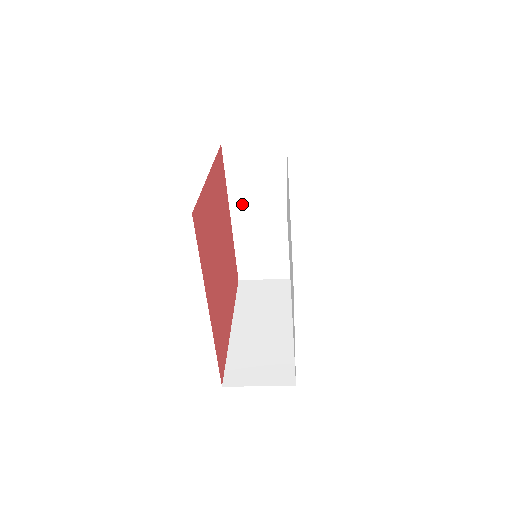
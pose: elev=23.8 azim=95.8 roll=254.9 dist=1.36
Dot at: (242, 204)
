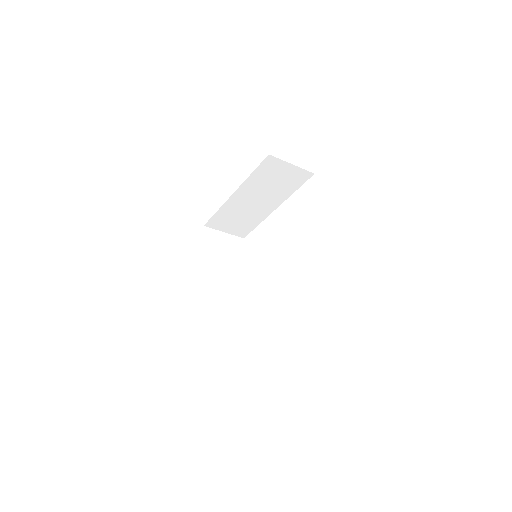
Dot at: (249, 190)
